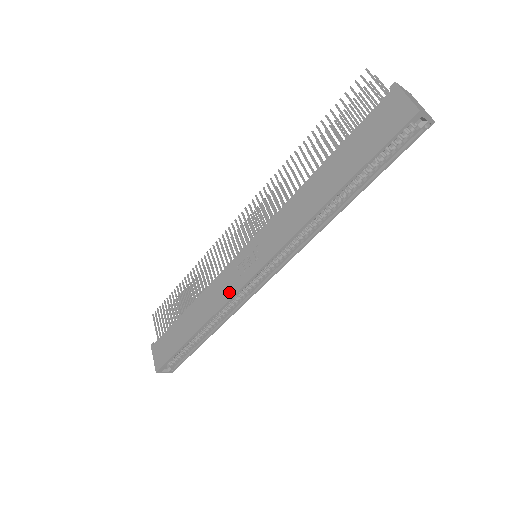
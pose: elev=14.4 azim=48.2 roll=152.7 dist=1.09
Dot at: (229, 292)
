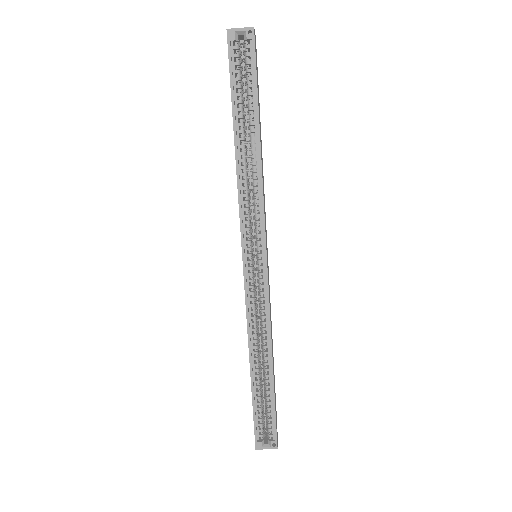
Dot at: (245, 301)
